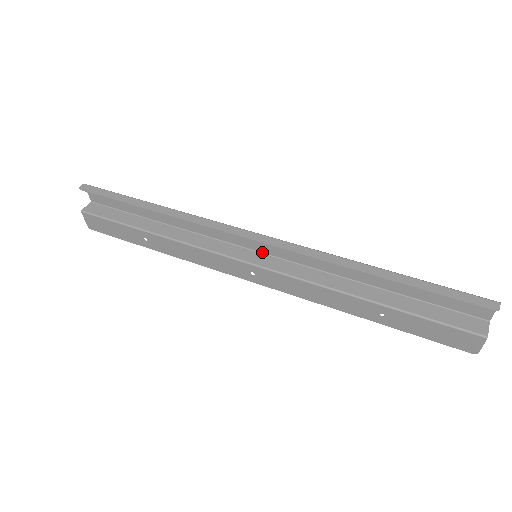
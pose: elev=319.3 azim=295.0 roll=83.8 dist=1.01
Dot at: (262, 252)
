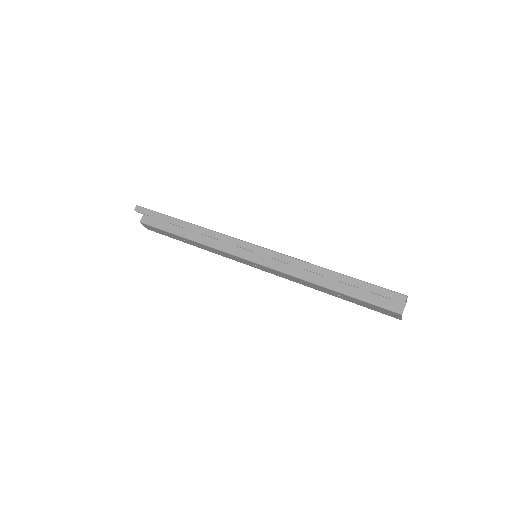
Dot at: occluded
